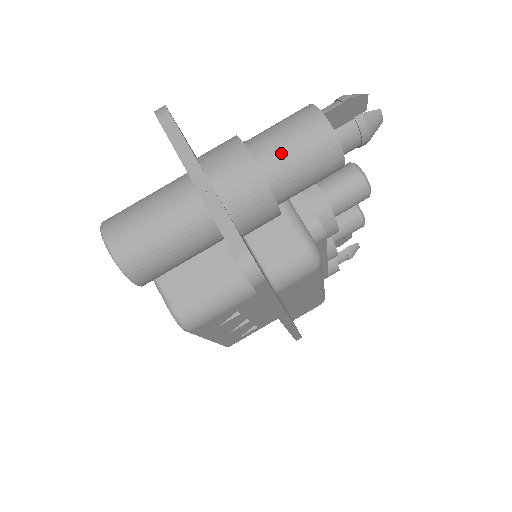
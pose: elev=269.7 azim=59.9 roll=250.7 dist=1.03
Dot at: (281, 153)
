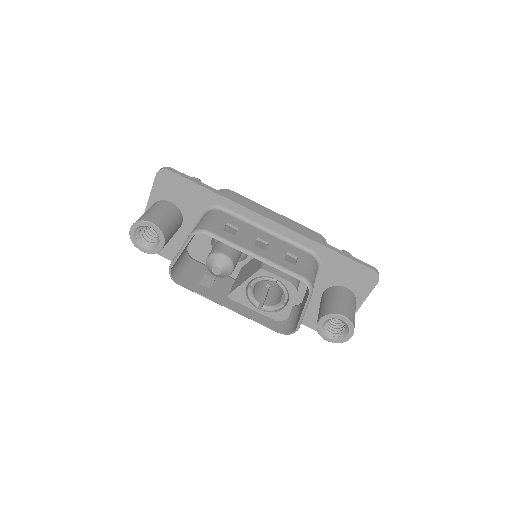
Dot at: occluded
